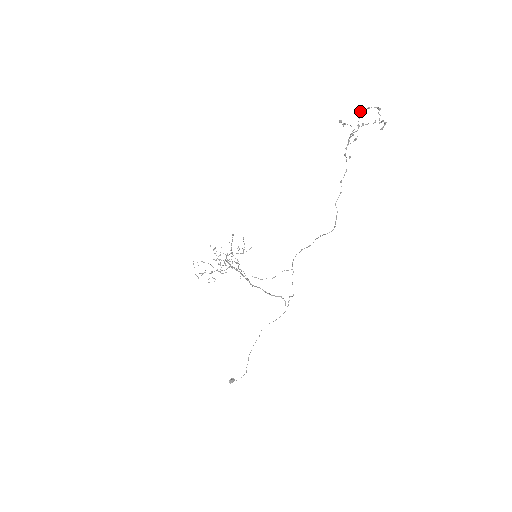
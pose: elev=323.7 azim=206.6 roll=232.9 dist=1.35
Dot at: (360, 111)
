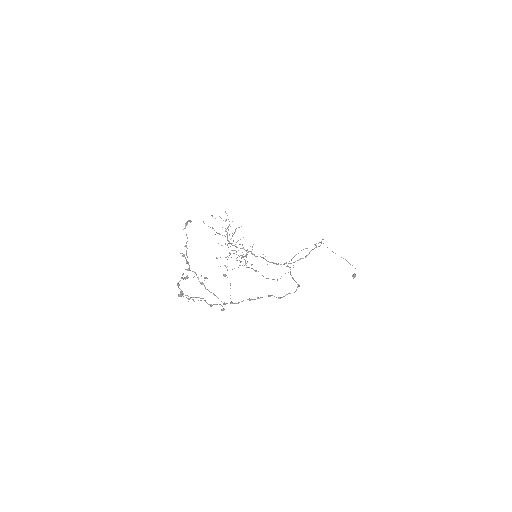
Dot at: occluded
